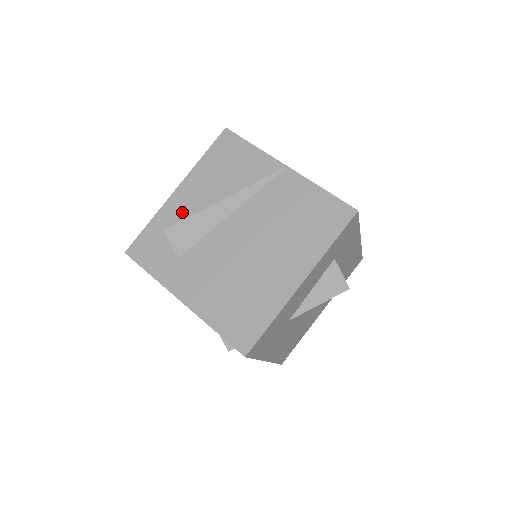
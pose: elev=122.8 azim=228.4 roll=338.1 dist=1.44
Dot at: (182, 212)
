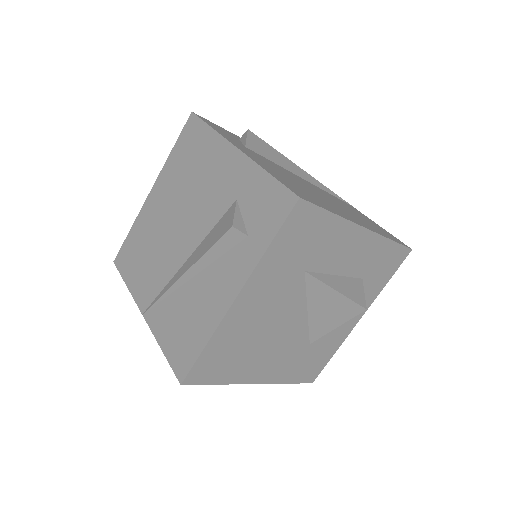
Dot at: occluded
